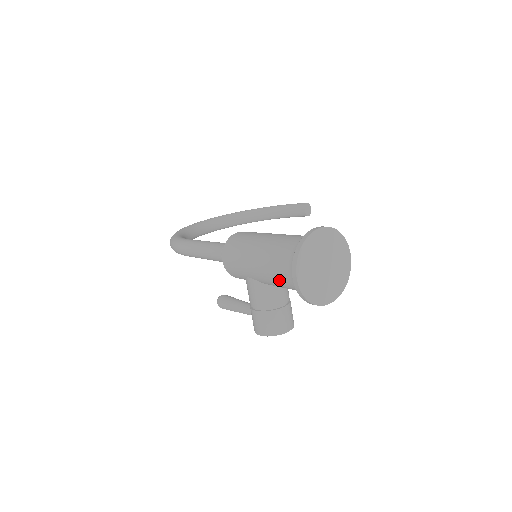
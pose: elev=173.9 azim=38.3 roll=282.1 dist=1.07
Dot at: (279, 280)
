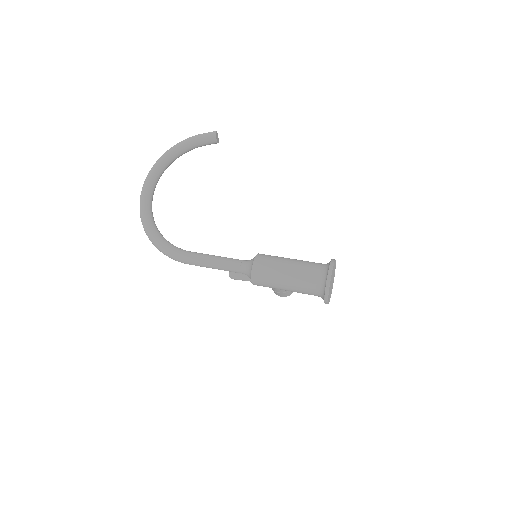
Dot at: occluded
